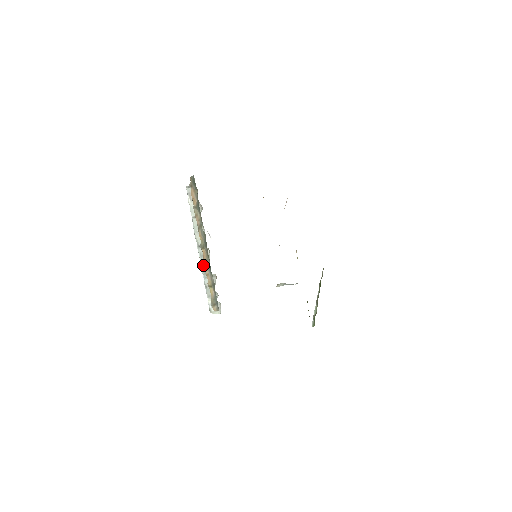
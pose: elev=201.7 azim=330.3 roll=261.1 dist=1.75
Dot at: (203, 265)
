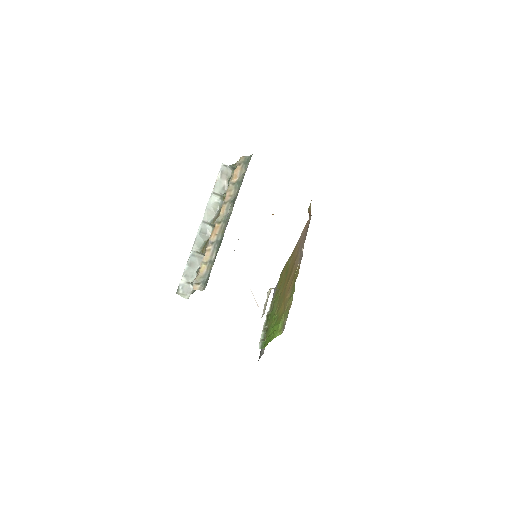
Dot at: (198, 241)
